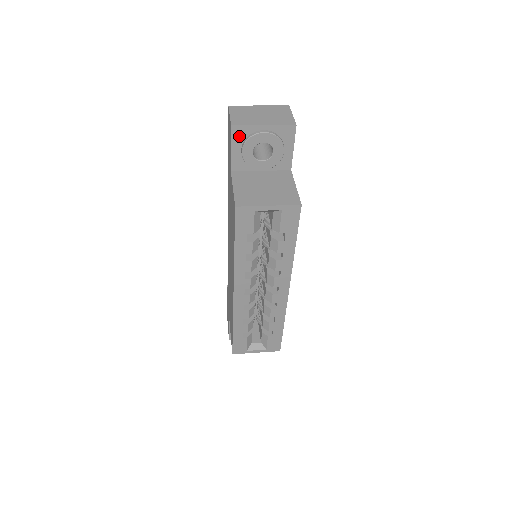
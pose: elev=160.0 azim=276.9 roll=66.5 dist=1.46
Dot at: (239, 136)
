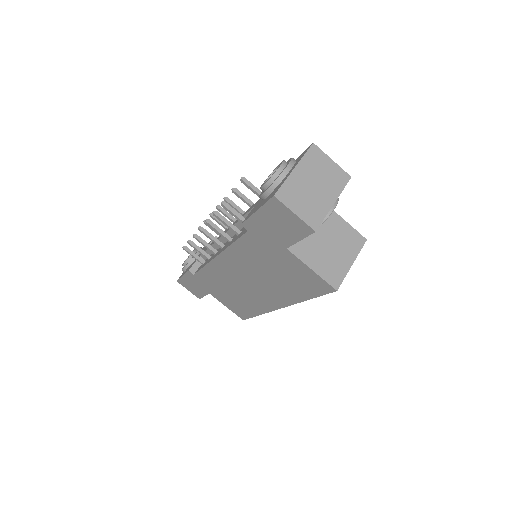
Dot at: occluded
